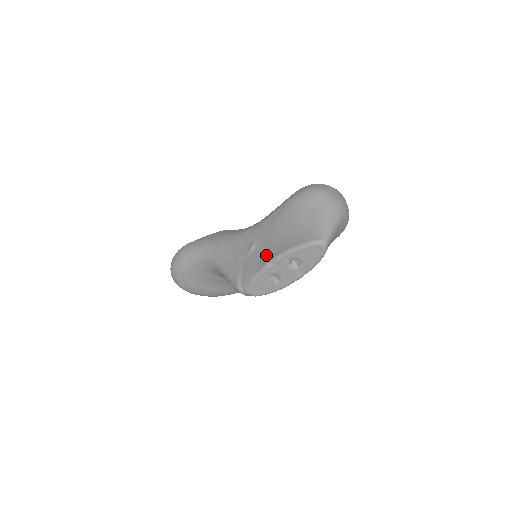
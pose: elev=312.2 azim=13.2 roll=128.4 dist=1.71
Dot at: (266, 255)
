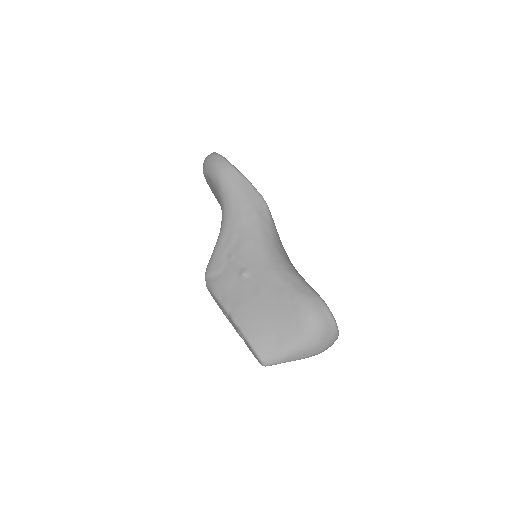
Dot at: (236, 302)
